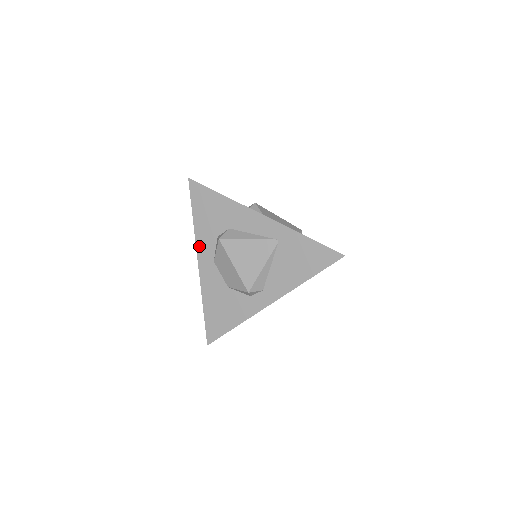
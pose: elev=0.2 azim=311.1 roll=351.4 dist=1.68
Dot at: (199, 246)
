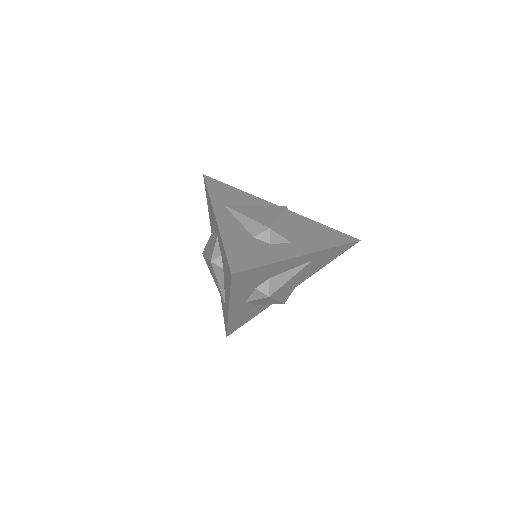
Dot at: (233, 304)
